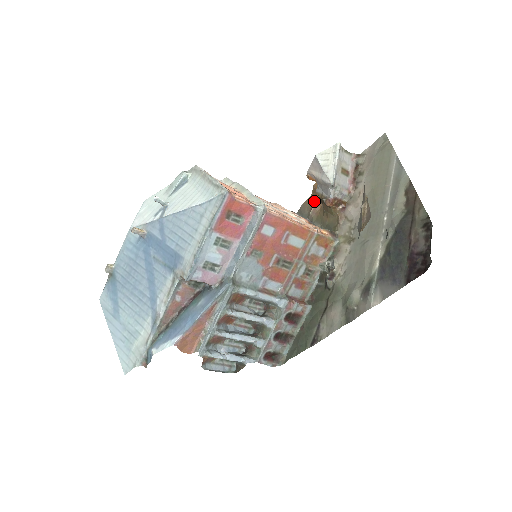
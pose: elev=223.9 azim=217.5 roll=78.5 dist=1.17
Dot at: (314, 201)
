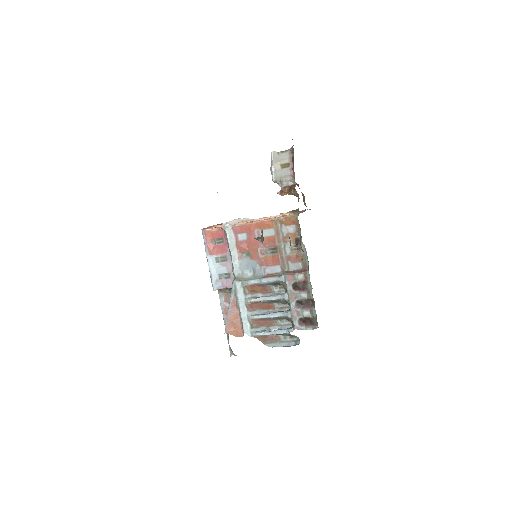
Dot at: occluded
